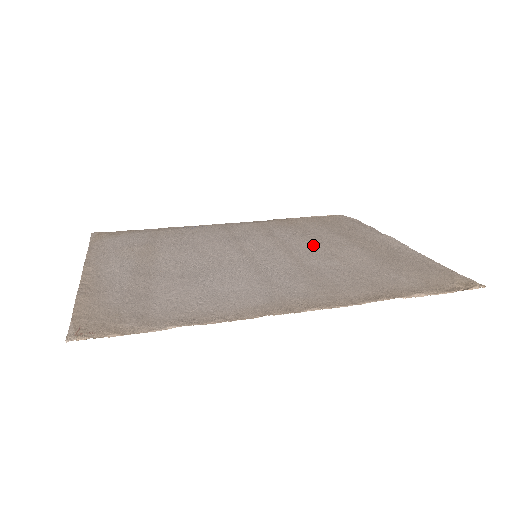
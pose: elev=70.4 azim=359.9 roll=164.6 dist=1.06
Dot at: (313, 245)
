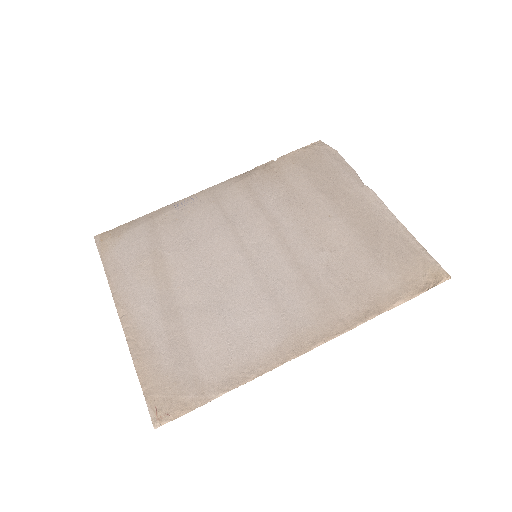
Dot at: (302, 223)
